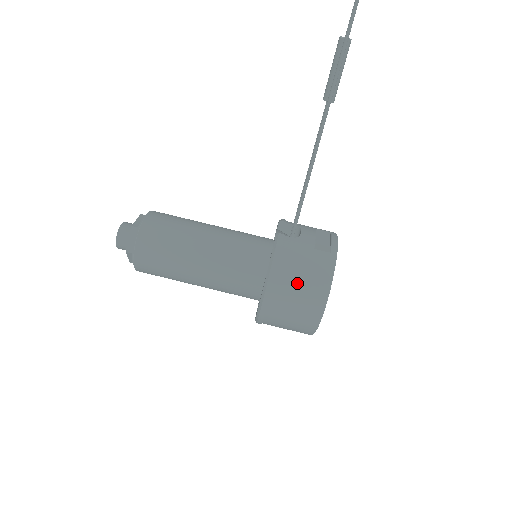
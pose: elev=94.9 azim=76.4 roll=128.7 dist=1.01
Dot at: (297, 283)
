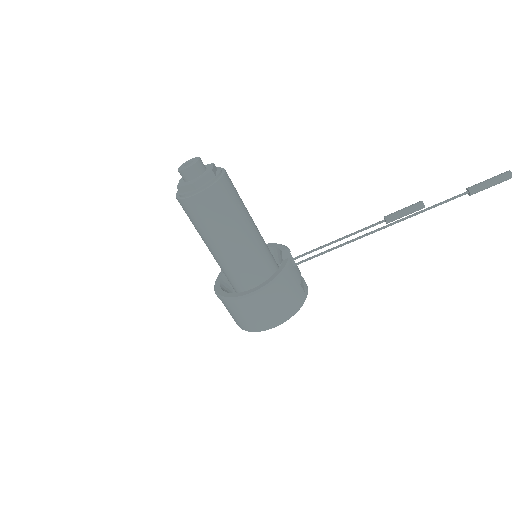
Dot at: (282, 299)
